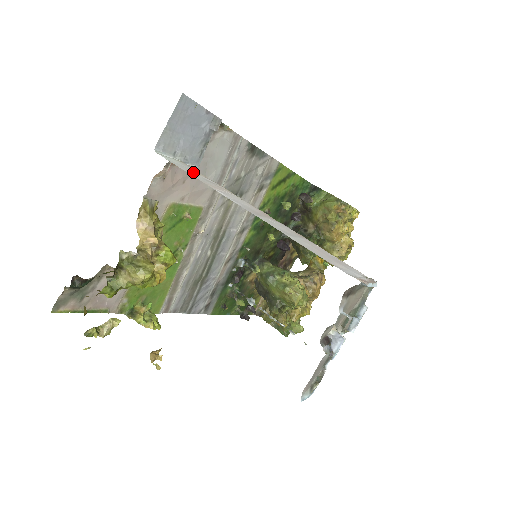
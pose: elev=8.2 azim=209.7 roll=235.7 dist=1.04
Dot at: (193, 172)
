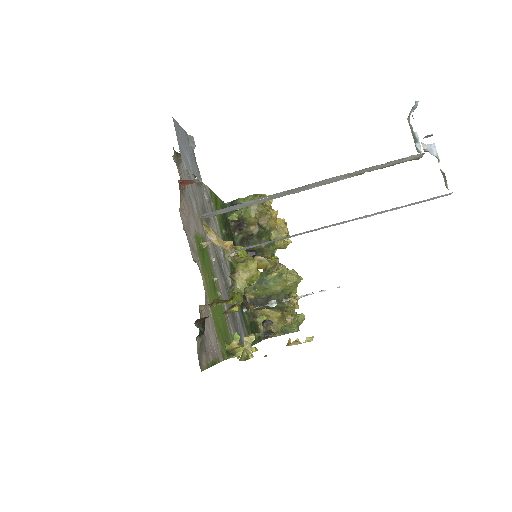
Dot at: occluded
